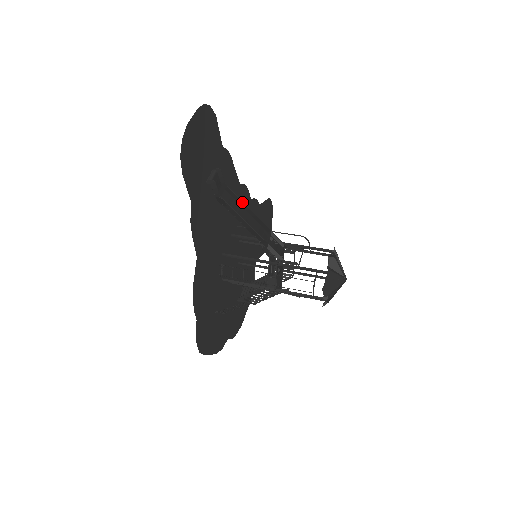
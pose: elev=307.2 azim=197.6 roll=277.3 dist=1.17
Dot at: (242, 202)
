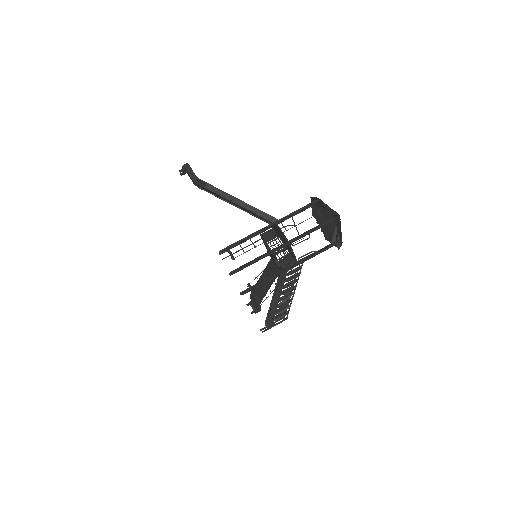
Dot at: occluded
